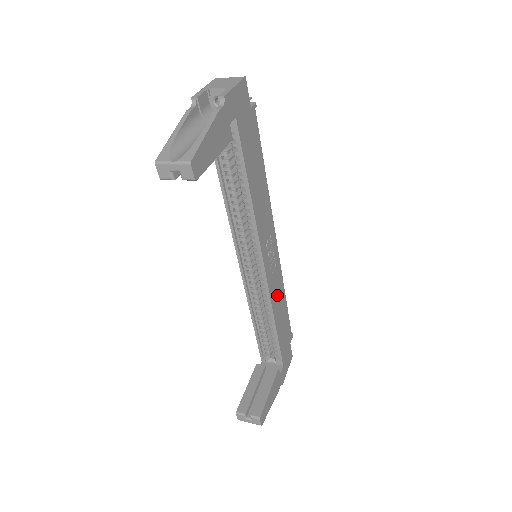
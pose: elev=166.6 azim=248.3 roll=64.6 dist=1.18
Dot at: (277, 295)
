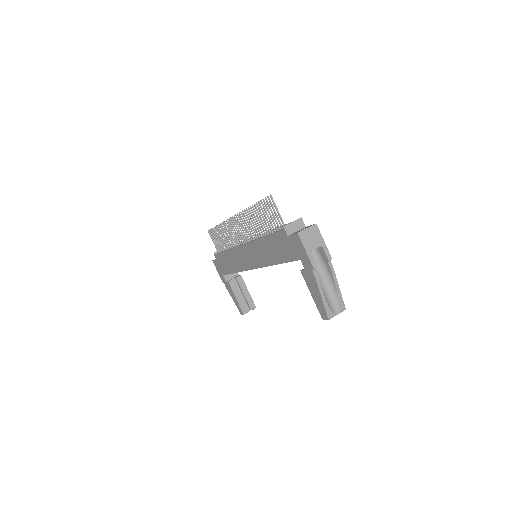
Dot at: occluded
